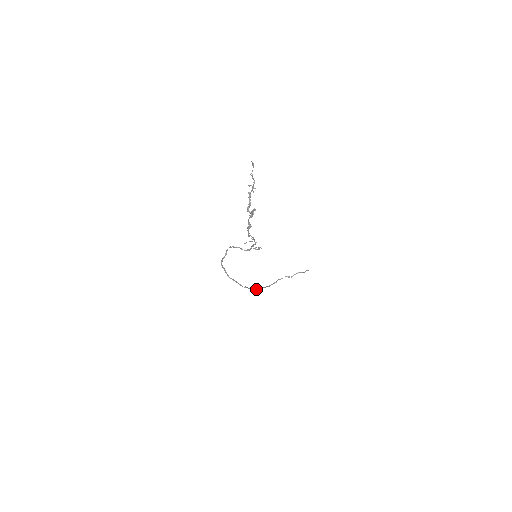
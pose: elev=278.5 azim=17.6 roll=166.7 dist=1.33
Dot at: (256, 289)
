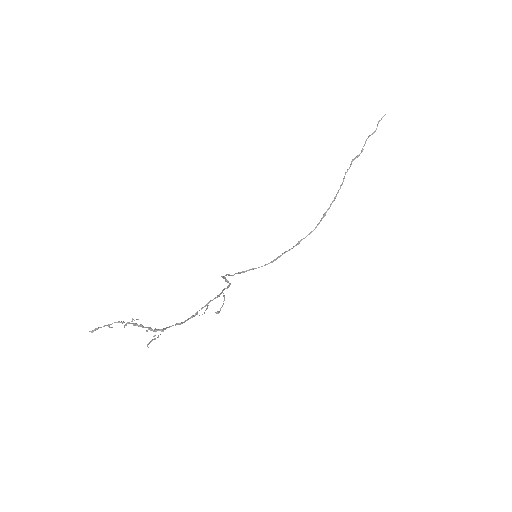
Dot at: (316, 226)
